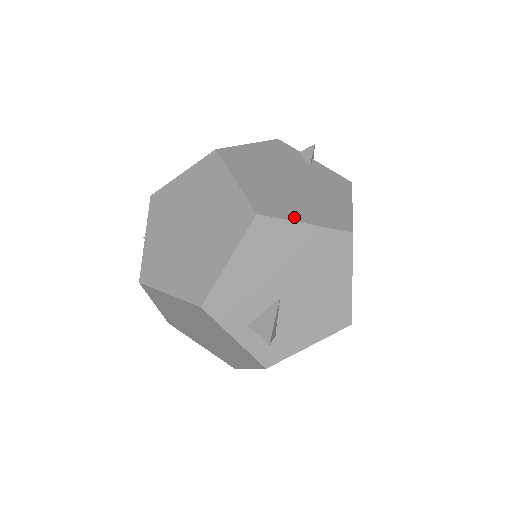
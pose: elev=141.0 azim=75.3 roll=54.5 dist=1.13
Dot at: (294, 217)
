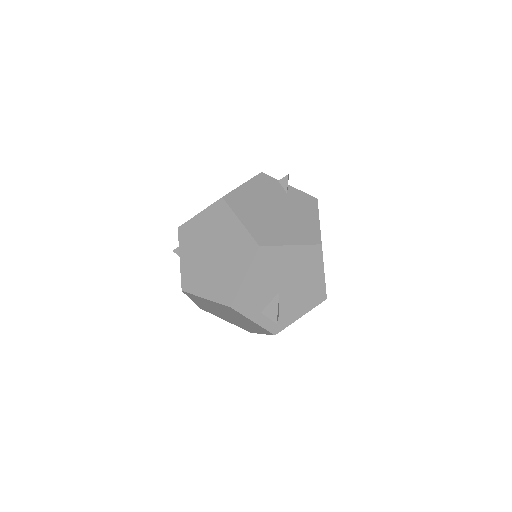
Dot at: (283, 242)
